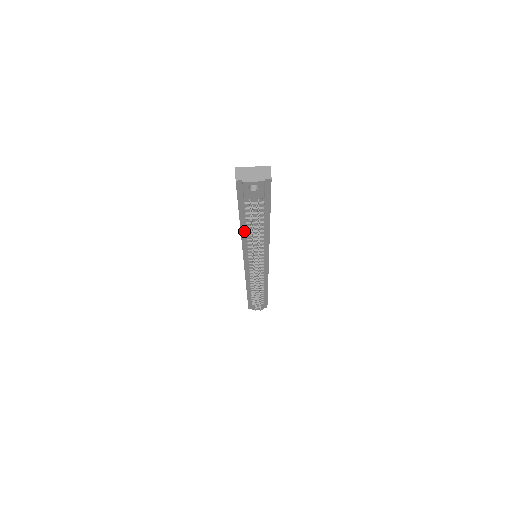
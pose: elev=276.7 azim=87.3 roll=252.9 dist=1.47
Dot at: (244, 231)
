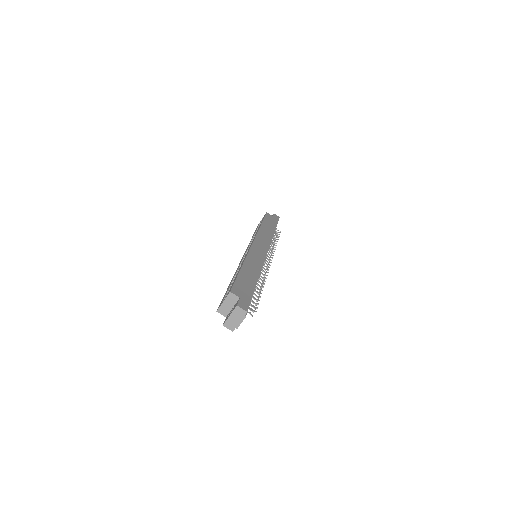
Dot at: occluded
